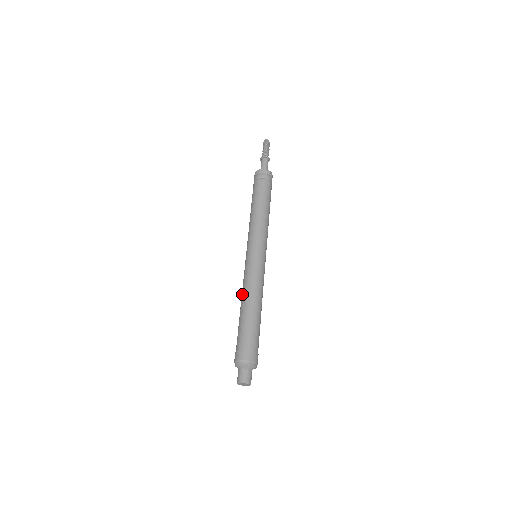
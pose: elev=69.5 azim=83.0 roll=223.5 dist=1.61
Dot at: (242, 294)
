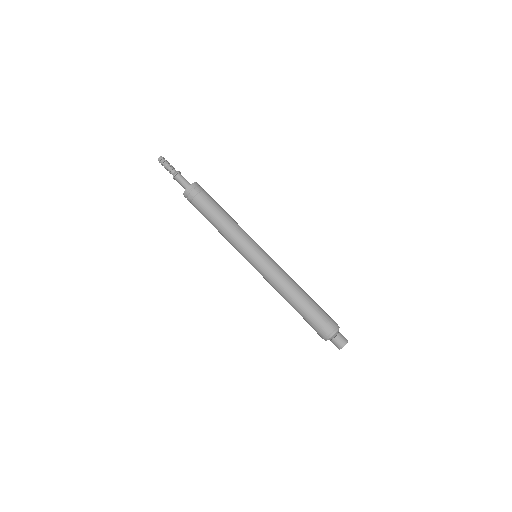
Dot at: occluded
